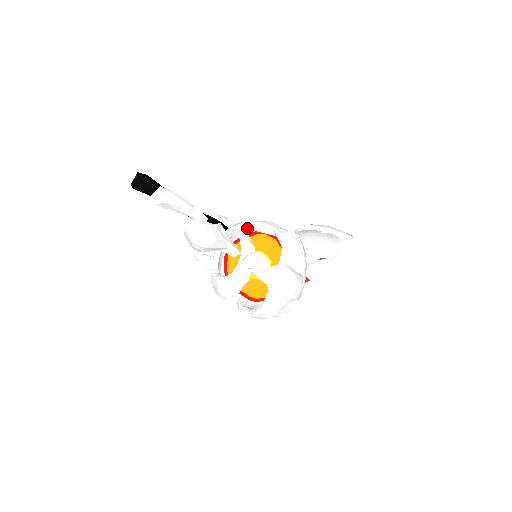
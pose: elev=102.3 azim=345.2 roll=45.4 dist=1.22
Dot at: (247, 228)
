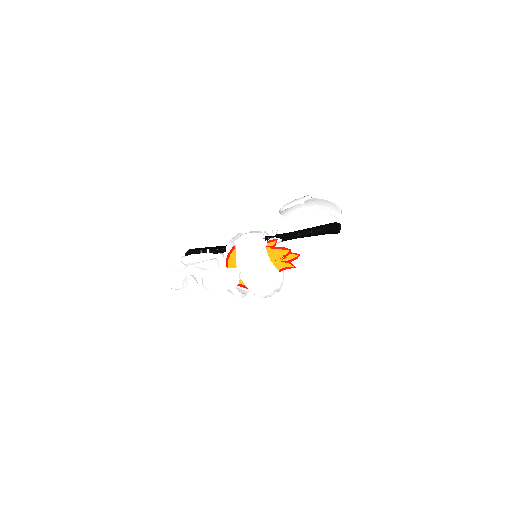
Dot at: (230, 247)
